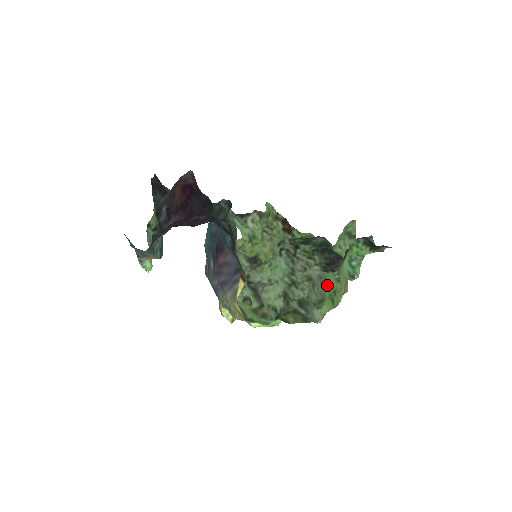
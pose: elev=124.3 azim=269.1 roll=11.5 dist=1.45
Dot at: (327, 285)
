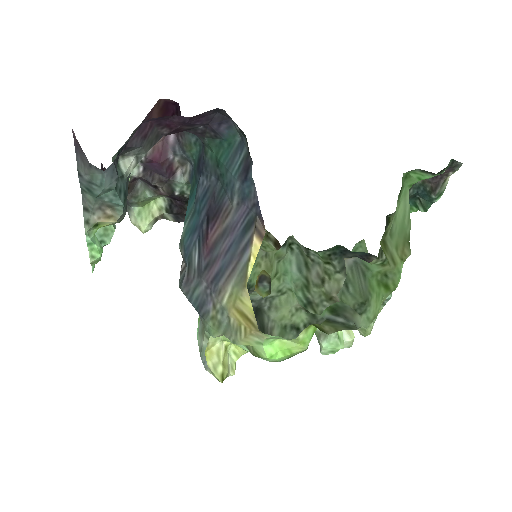
Dot at: (369, 272)
